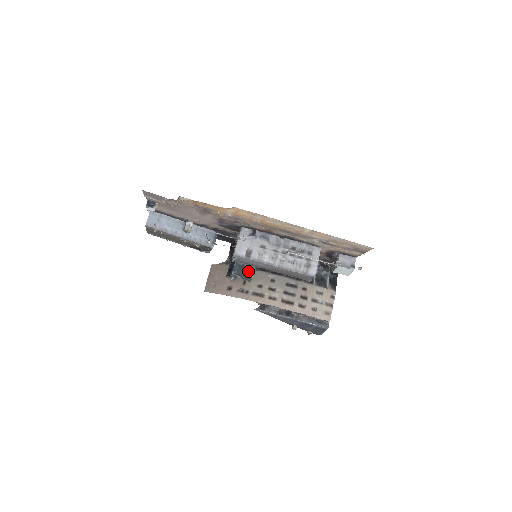
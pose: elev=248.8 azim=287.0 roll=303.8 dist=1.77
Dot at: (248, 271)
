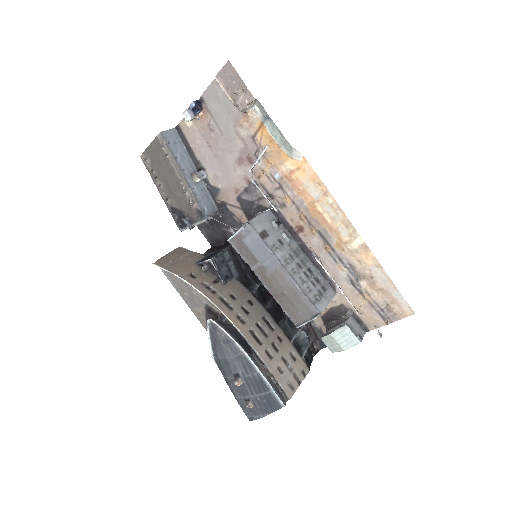
Dot at: (228, 272)
